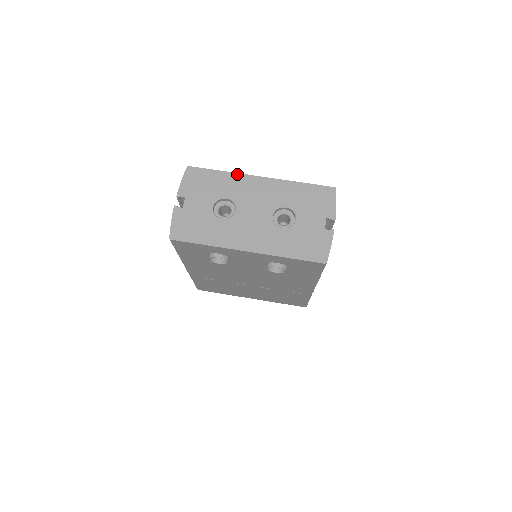
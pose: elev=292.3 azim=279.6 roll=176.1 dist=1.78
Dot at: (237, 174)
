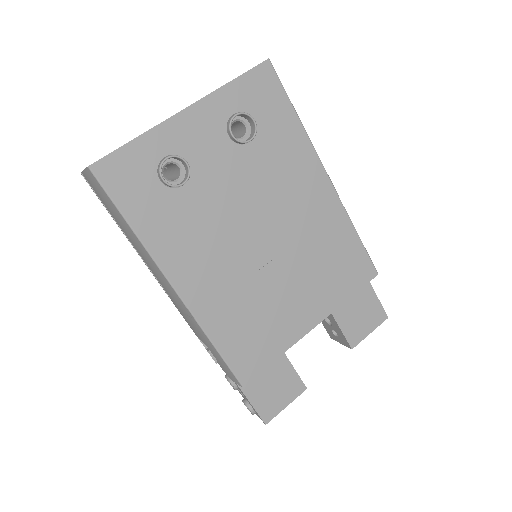
Dot at: occluded
